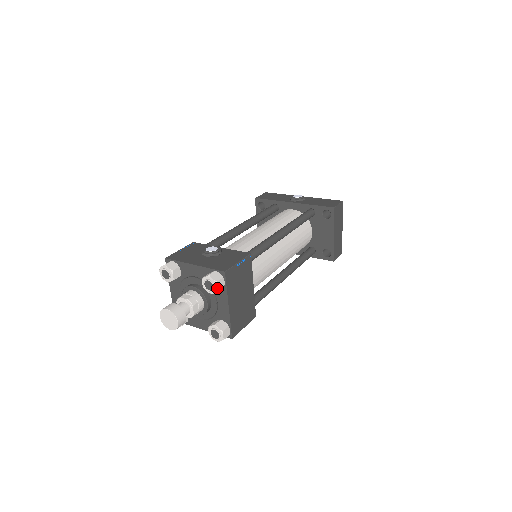
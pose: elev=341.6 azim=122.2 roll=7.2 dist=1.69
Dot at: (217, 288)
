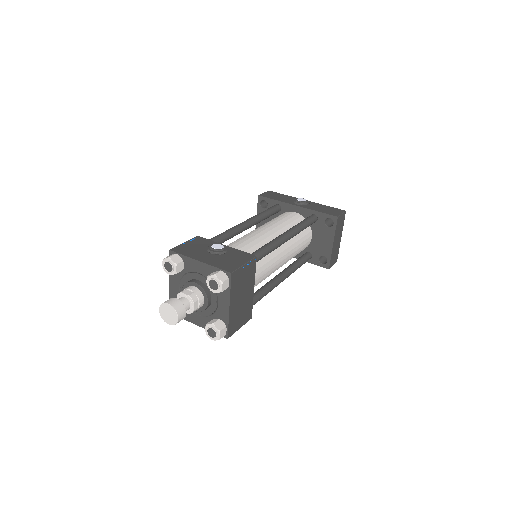
Dot at: (222, 288)
